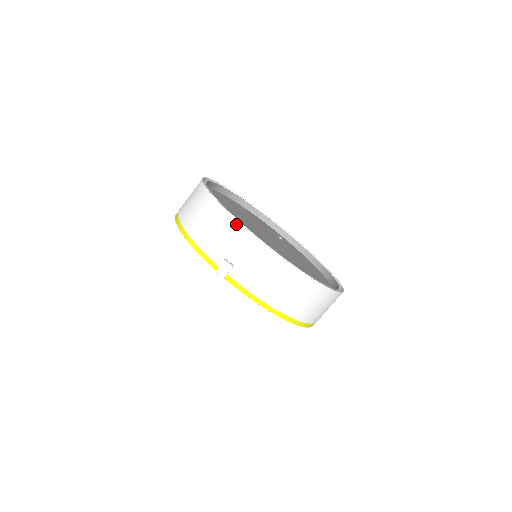
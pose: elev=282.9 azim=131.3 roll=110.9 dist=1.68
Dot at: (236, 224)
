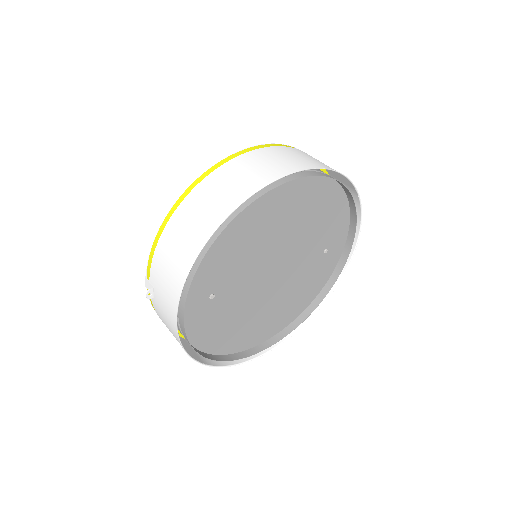
Dot at: (177, 297)
